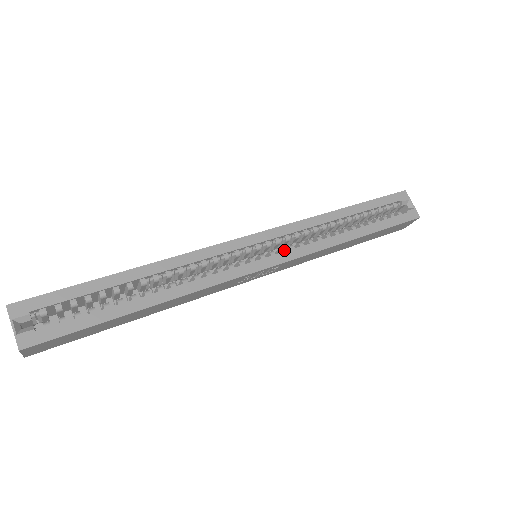
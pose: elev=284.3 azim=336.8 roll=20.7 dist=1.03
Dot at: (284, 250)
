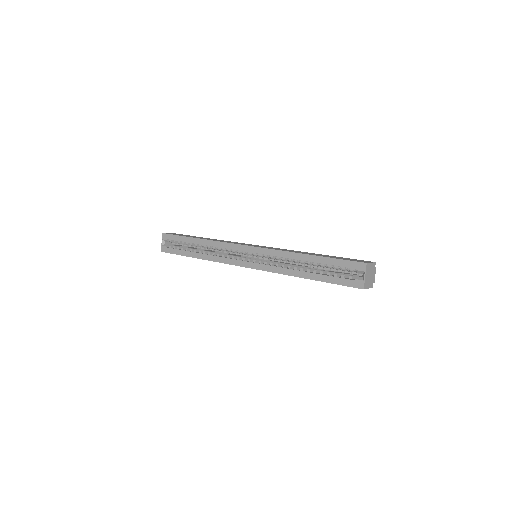
Dot at: (261, 262)
